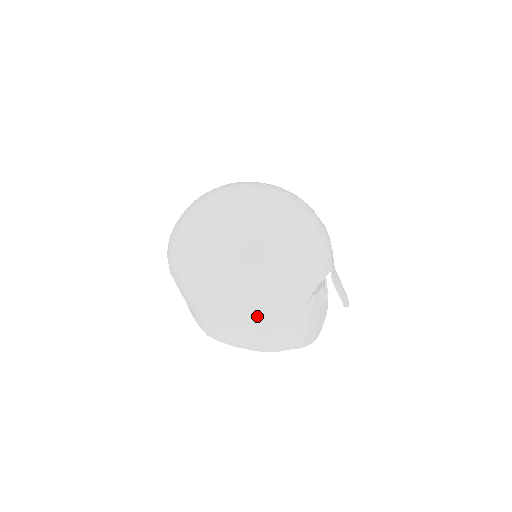
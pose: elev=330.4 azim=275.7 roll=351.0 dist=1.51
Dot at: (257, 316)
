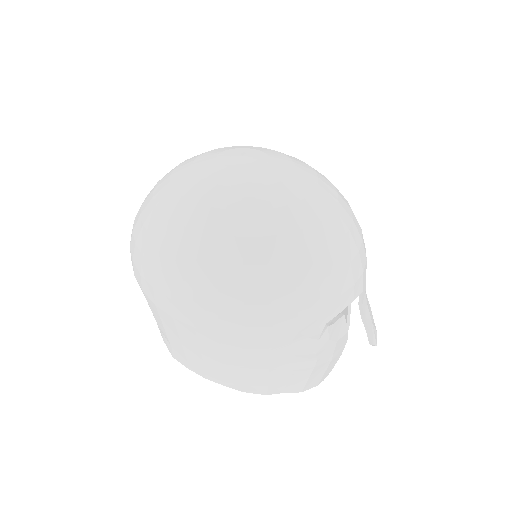
Dot at: (240, 346)
